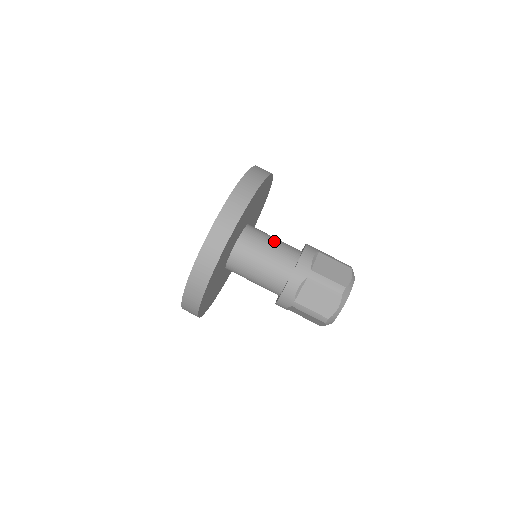
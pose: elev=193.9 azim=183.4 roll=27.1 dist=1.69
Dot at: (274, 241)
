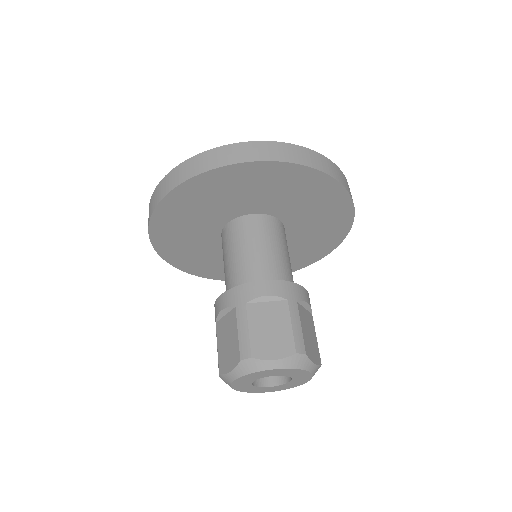
Dot at: occluded
